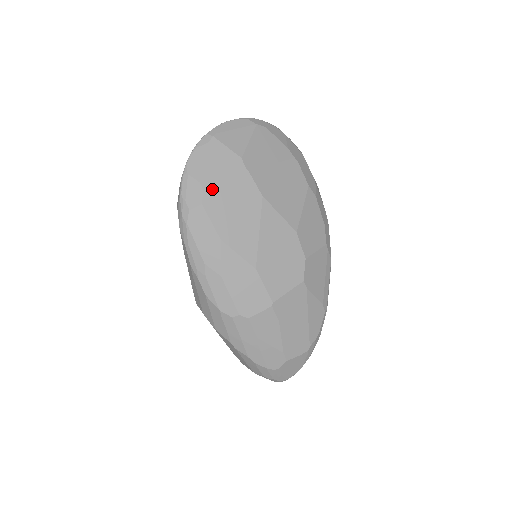
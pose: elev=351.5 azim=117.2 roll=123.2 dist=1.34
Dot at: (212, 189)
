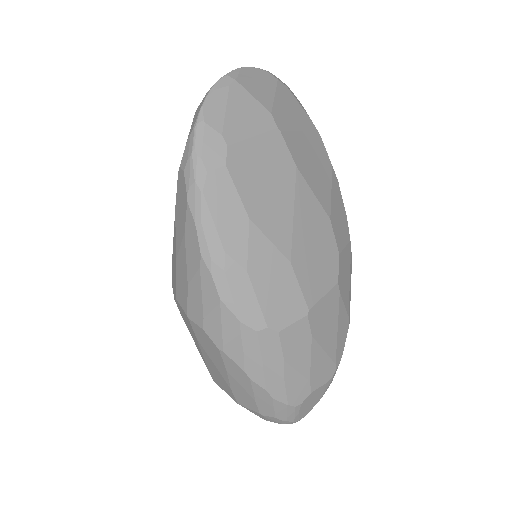
Dot at: (238, 147)
